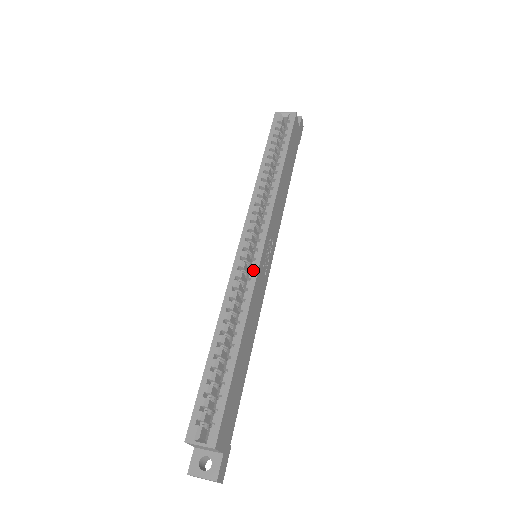
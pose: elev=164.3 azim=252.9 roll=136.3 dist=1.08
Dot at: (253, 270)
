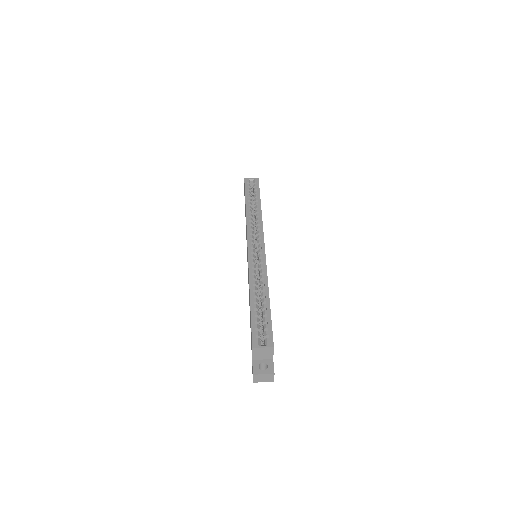
Dot at: (262, 258)
